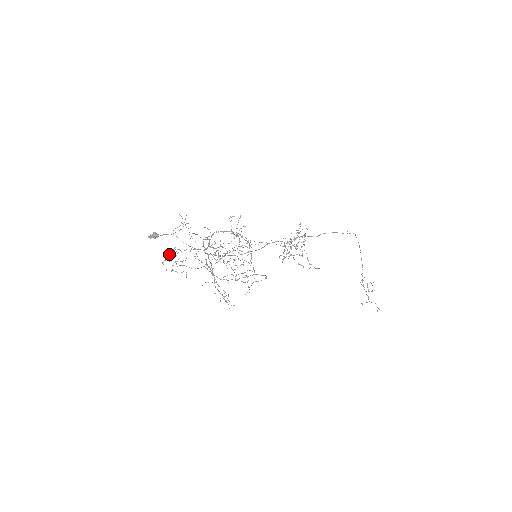
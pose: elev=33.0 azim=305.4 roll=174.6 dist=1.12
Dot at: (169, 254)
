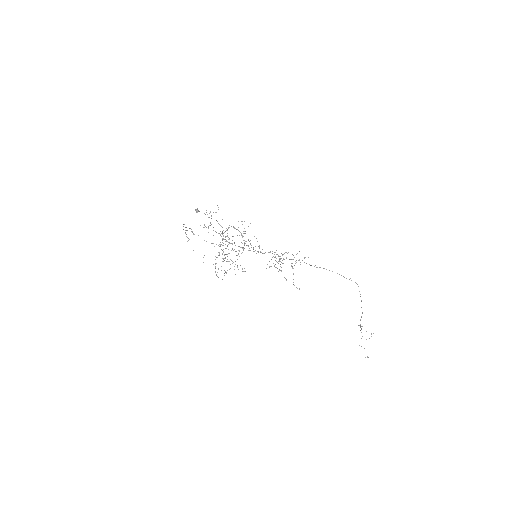
Dot at: occluded
